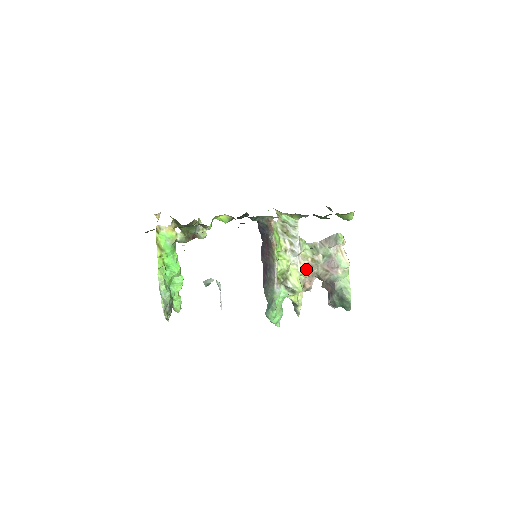
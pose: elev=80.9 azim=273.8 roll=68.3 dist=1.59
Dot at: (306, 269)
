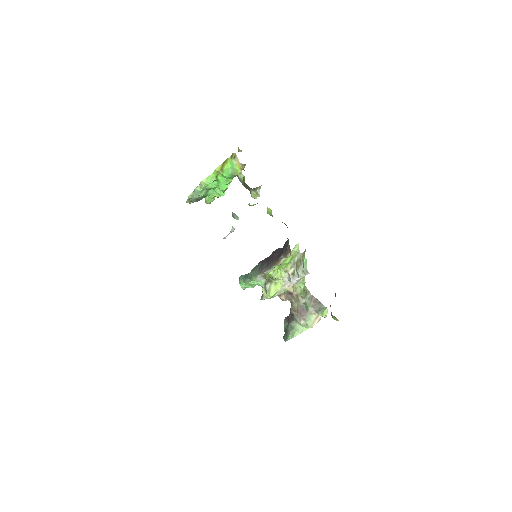
Dot at: (288, 293)
